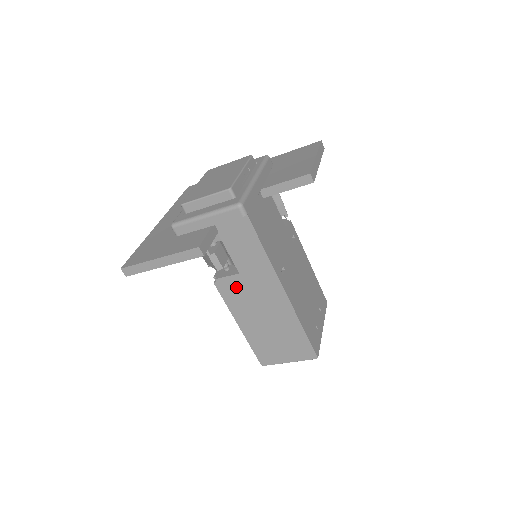
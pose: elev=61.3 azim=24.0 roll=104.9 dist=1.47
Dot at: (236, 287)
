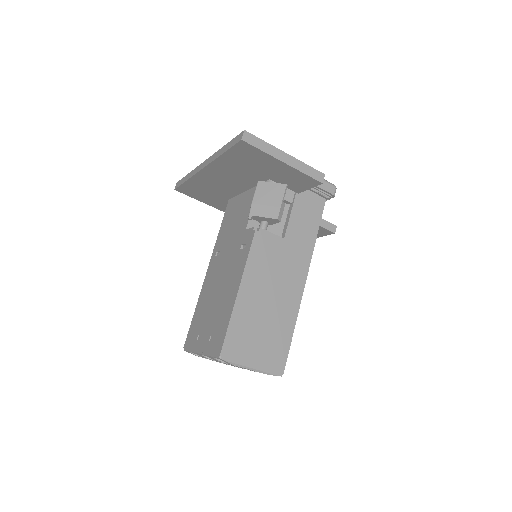
Dot at: (271, 248)
